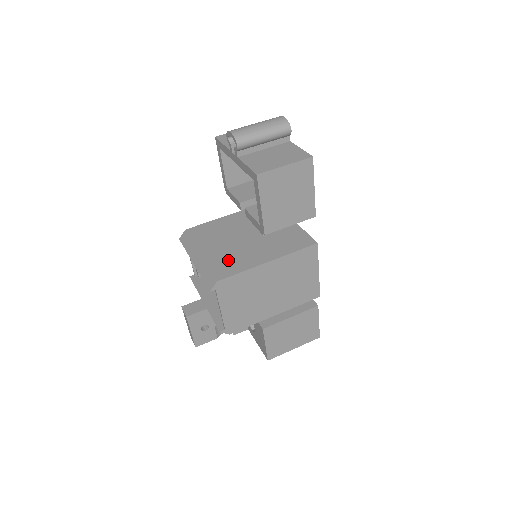
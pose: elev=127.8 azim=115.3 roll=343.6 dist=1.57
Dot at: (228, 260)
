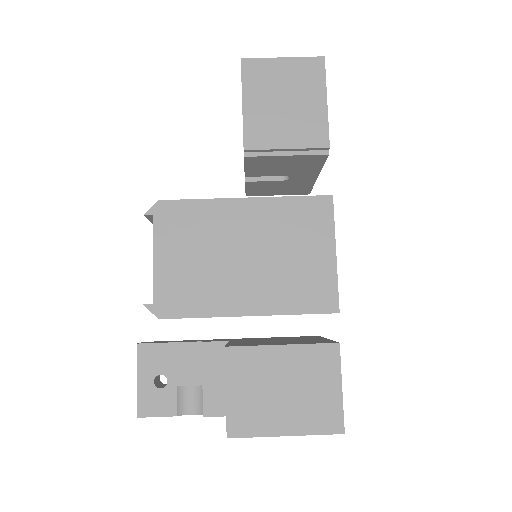
Dot at: occluded
